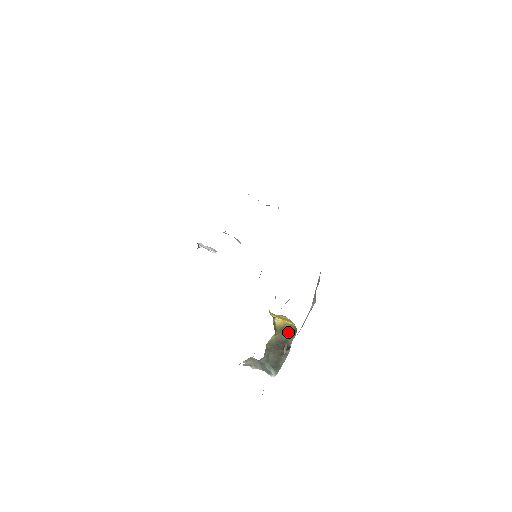
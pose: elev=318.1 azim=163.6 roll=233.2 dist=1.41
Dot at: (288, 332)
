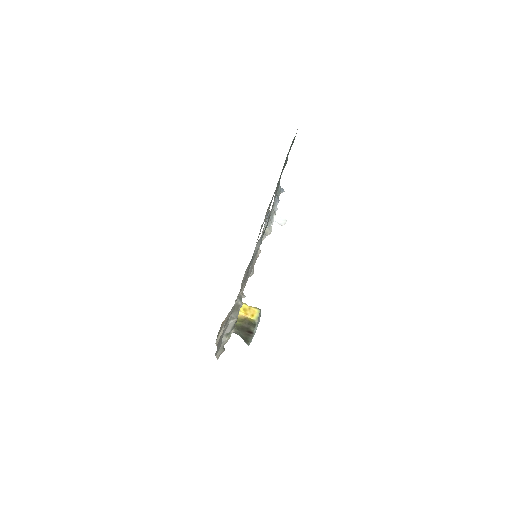
Dot at: (249, 323)
